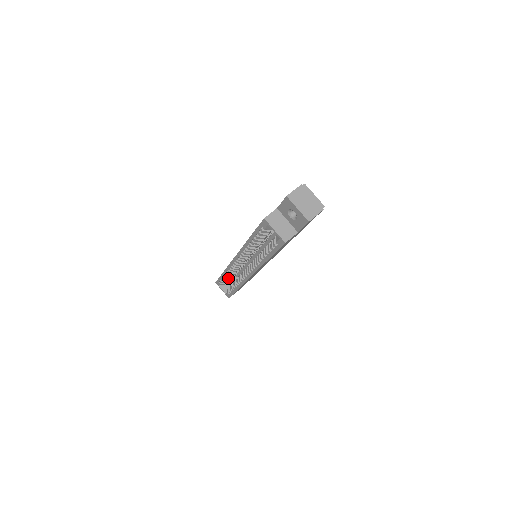
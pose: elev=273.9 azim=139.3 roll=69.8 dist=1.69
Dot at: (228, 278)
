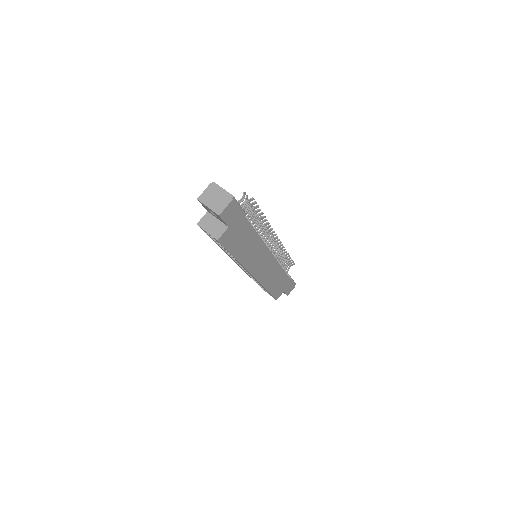
Dot at: occluded
